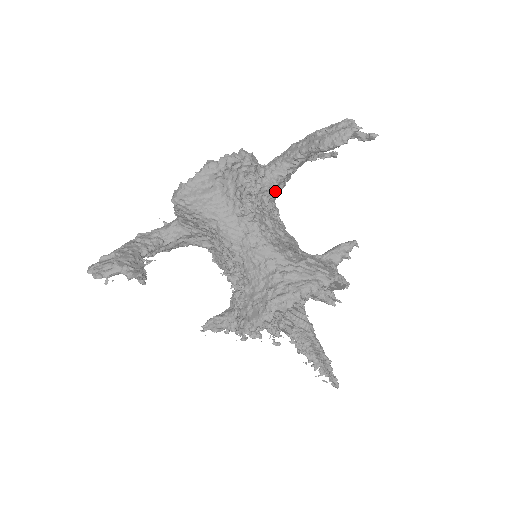
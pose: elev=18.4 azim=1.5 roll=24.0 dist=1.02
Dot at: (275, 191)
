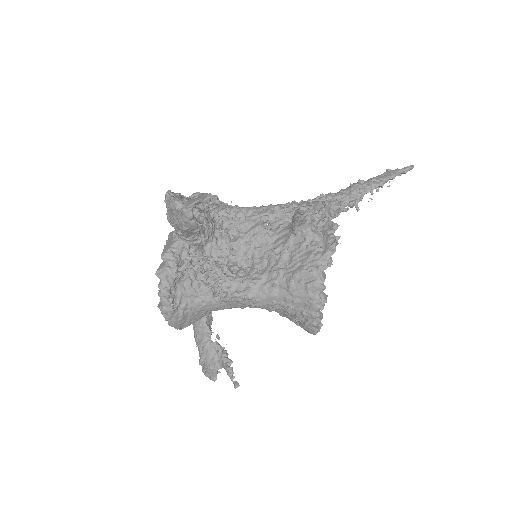
Dot at: (206, 232)
